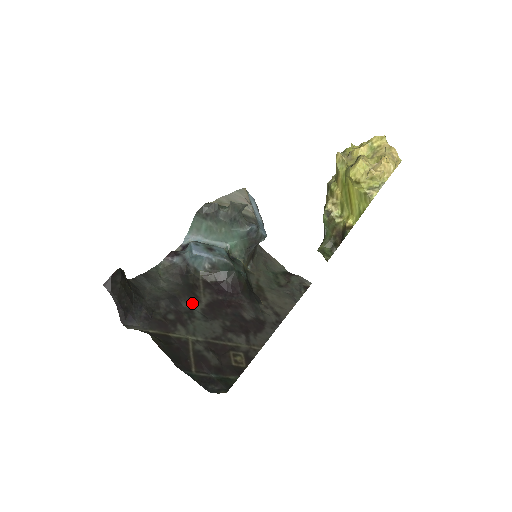
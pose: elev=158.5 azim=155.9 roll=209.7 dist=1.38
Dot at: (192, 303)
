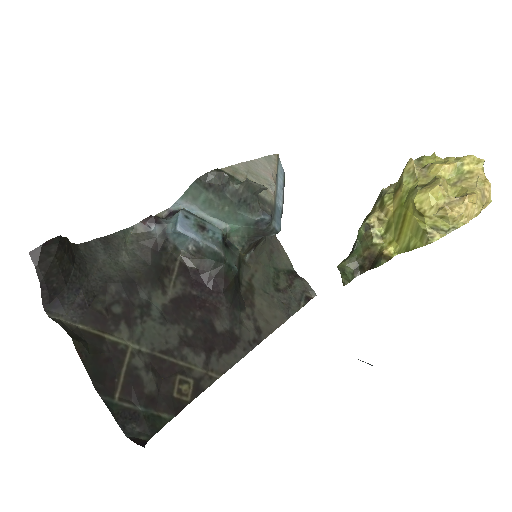
Dot at: (153, 294)
